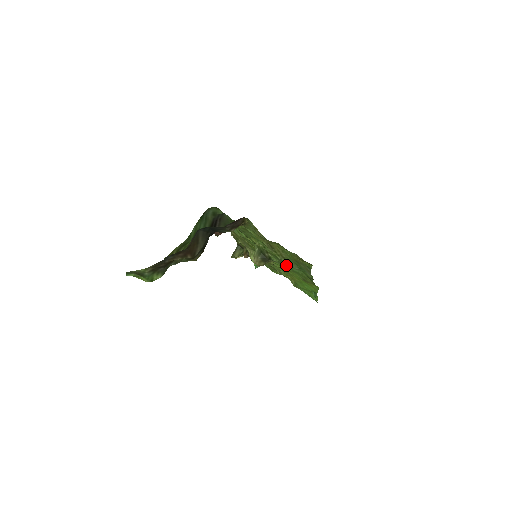
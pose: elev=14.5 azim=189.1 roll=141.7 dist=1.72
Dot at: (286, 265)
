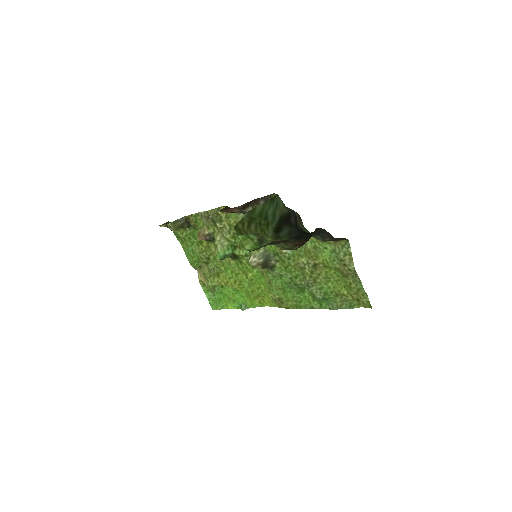
Dot at: (294, 284)
